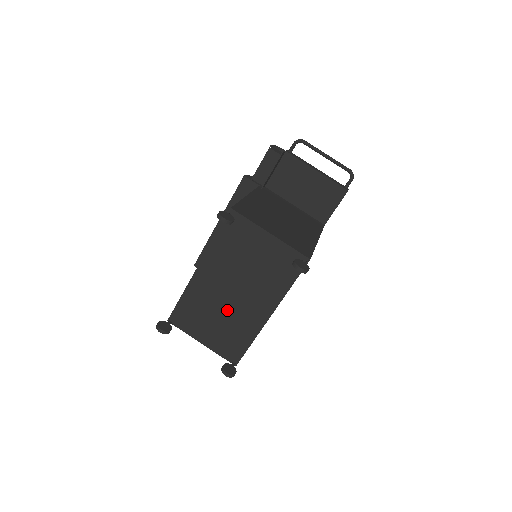
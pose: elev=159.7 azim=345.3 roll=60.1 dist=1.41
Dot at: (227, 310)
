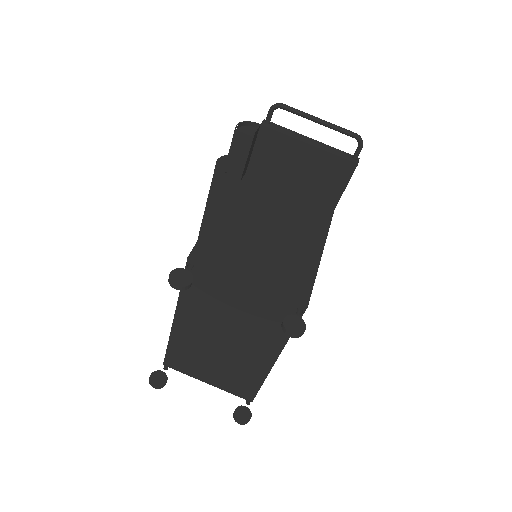
Dot at: (223, 356)
